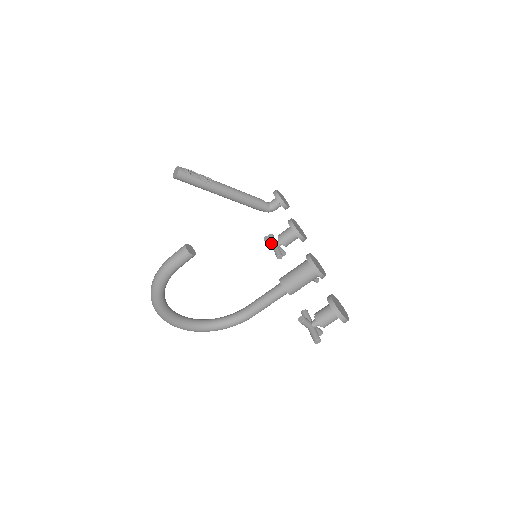
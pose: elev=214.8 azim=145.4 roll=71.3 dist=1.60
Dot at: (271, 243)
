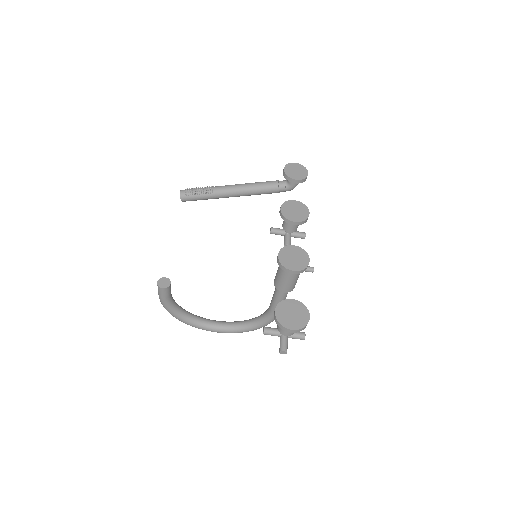
Dot at: (278, 233)
